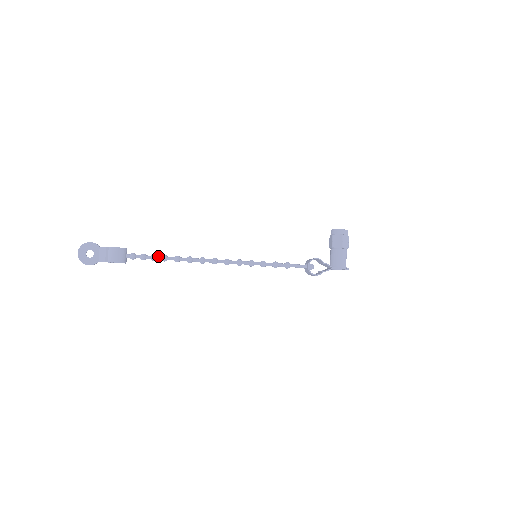
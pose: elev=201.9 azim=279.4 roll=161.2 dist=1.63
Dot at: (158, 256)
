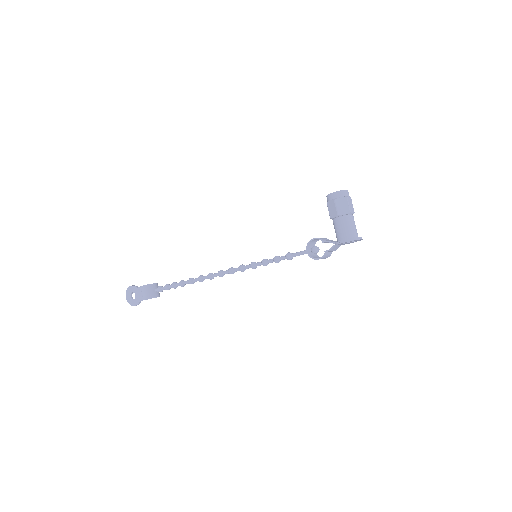
Dot at: (177, 283)
